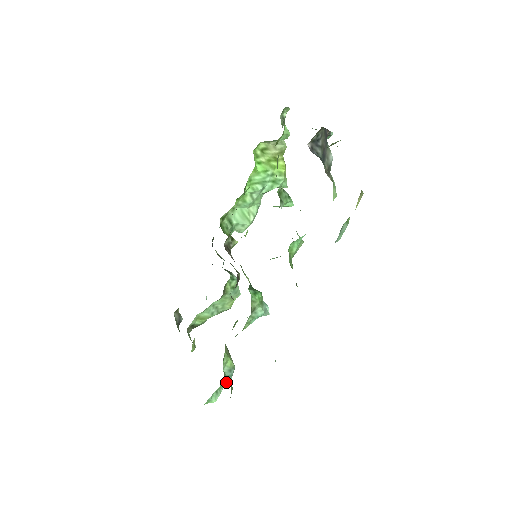
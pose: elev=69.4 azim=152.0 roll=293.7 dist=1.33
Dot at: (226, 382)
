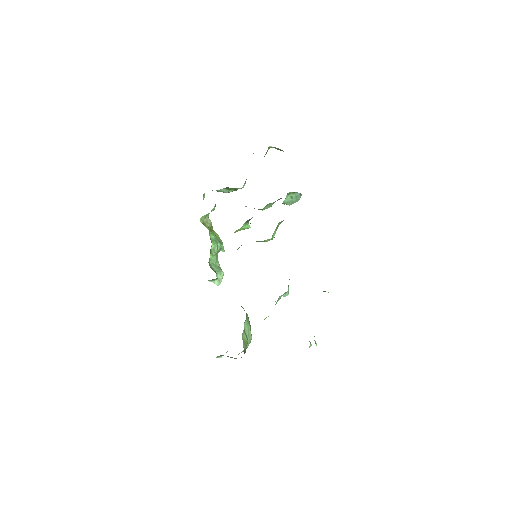
Dot at: occluded
